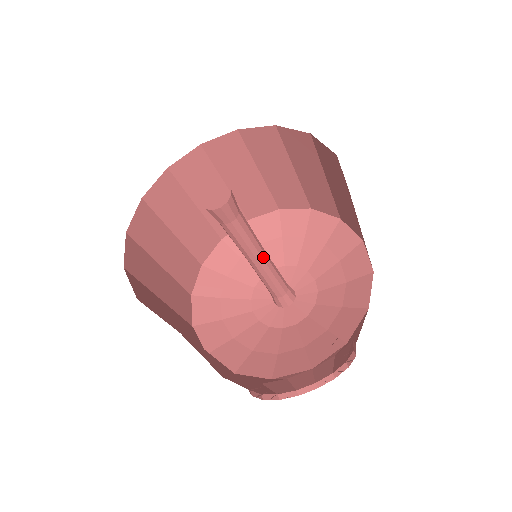
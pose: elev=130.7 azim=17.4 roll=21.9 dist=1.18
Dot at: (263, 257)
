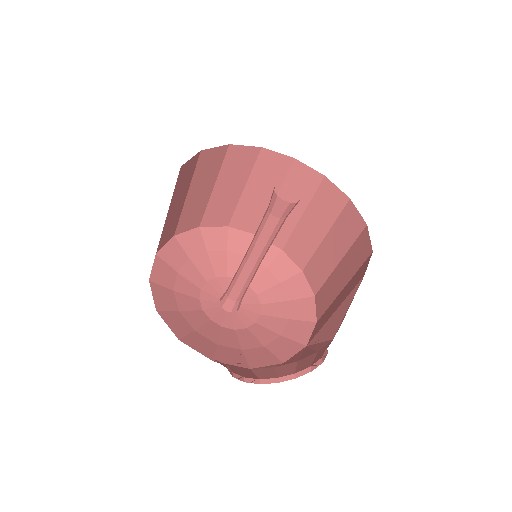
Dot at: (261, 260)
